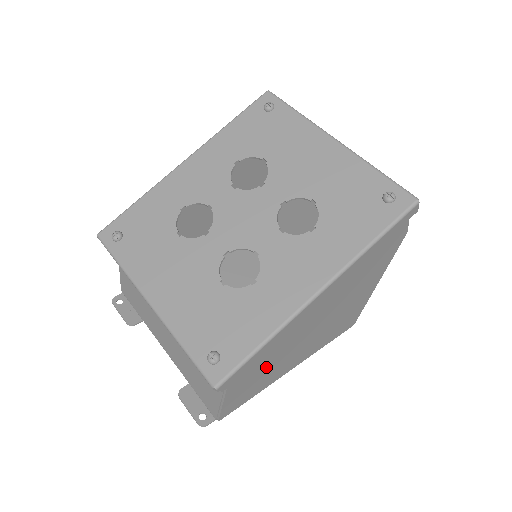
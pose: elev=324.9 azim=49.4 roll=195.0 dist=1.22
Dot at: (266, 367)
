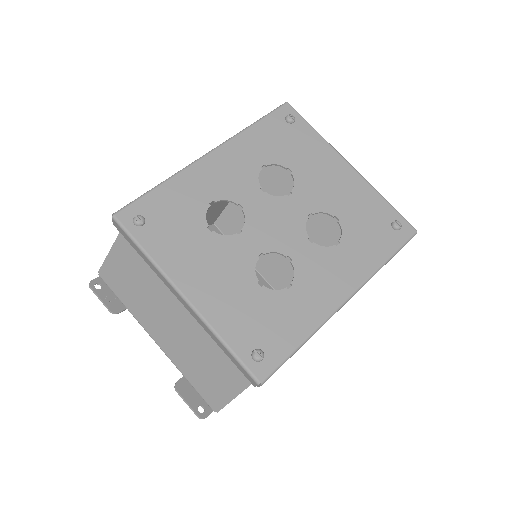
Dot at: occluded
